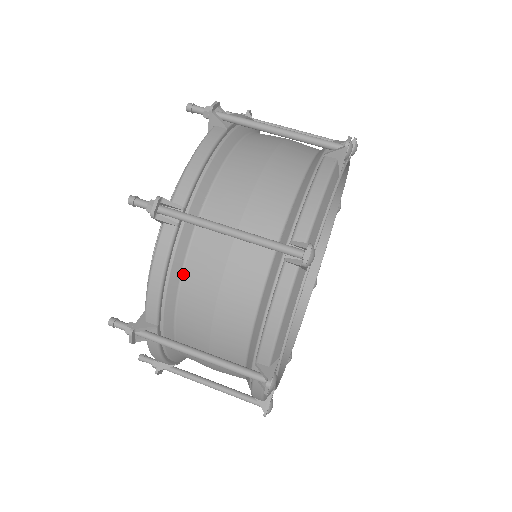
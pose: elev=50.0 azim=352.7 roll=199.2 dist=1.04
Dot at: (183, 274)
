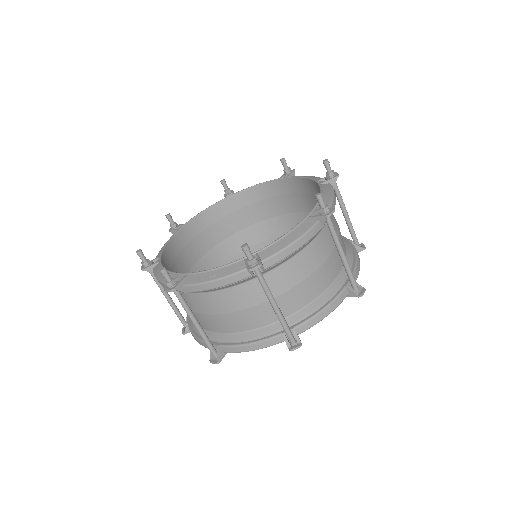
Dot at: (228, 288)
